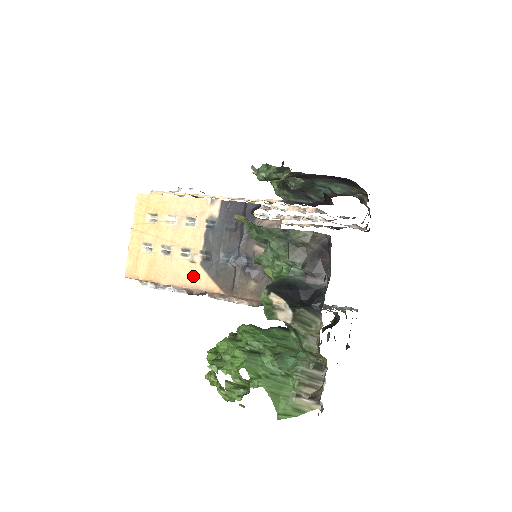
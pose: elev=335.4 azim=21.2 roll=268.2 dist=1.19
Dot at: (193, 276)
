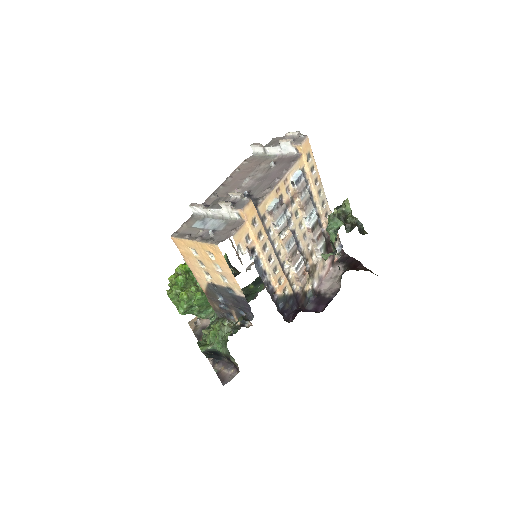
Dot at: (200, 279)
